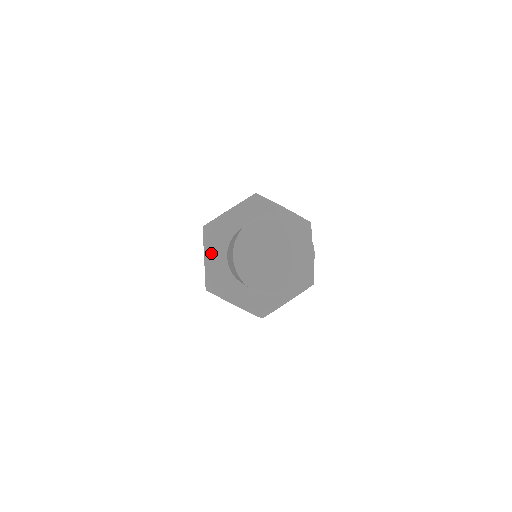
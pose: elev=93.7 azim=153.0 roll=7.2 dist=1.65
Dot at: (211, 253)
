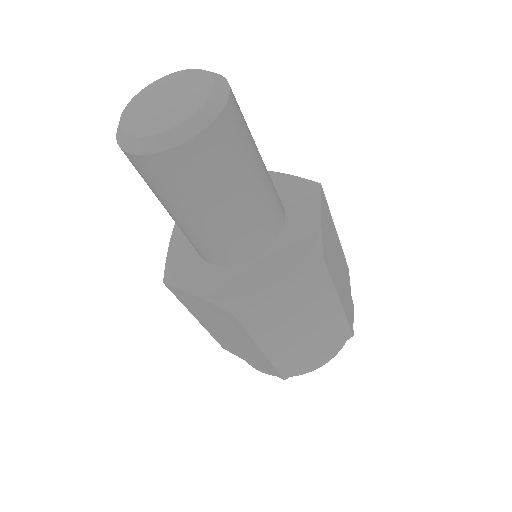
Dot at: (195, 284)
